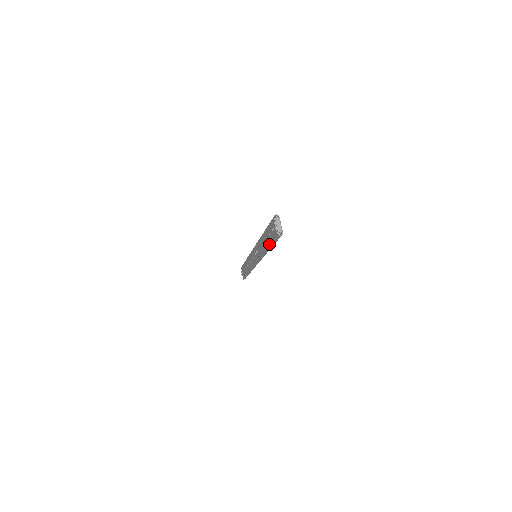
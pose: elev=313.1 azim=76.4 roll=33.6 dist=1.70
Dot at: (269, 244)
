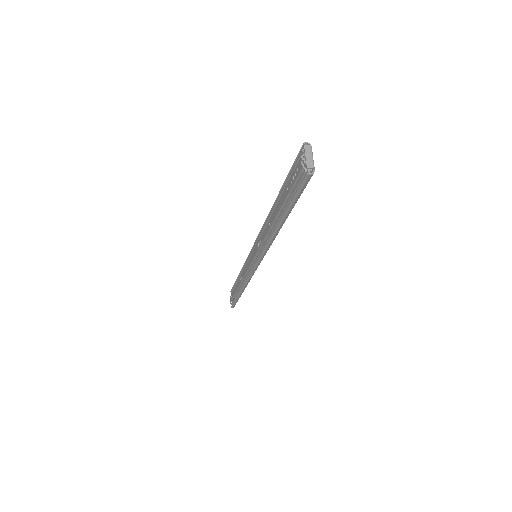
Dot at: (284, 210)
